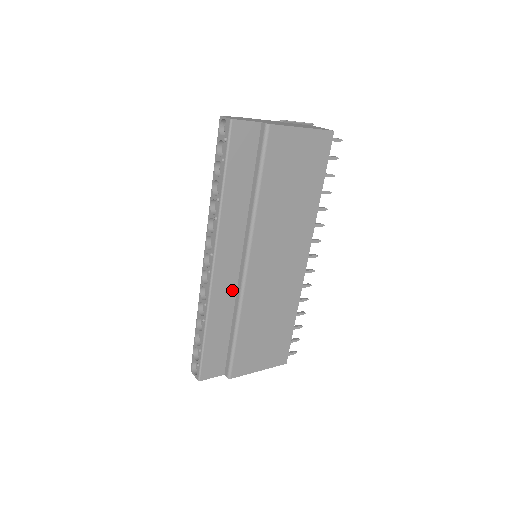
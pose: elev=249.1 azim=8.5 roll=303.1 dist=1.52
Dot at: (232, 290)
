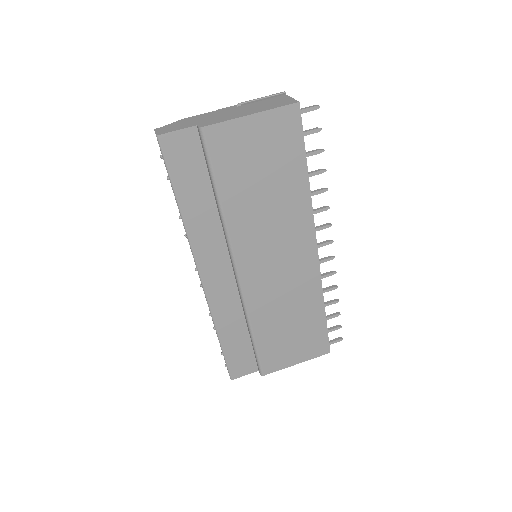
Dot at: (234, 297)
